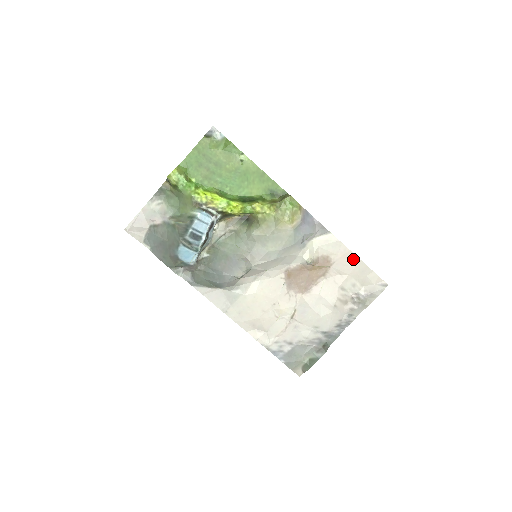
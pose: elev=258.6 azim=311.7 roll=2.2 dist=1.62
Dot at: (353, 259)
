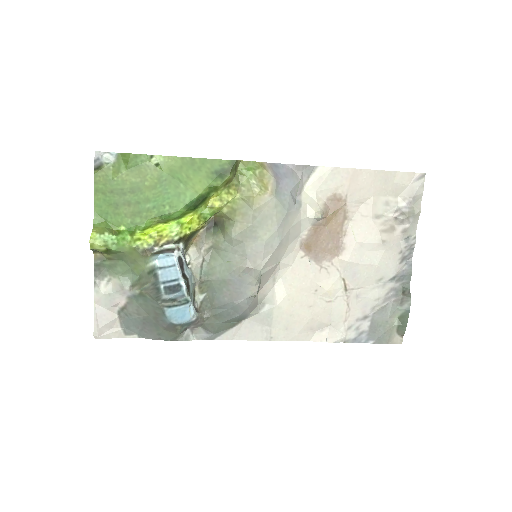
Dot at: (364, 176)
